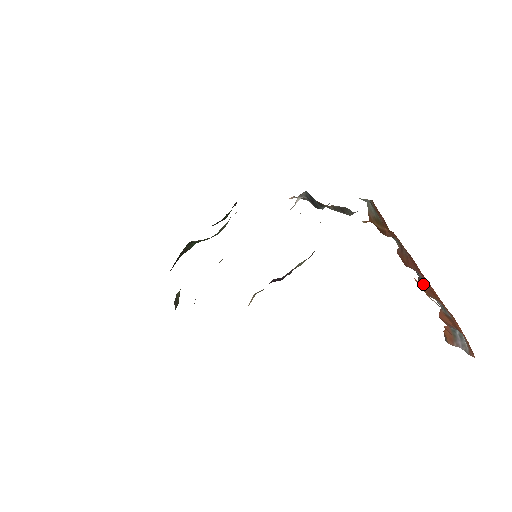
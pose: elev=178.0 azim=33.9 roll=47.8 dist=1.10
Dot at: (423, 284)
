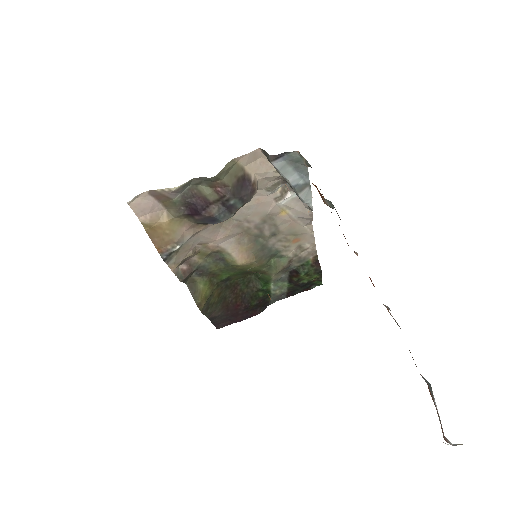
Dot at: (370, 279)
